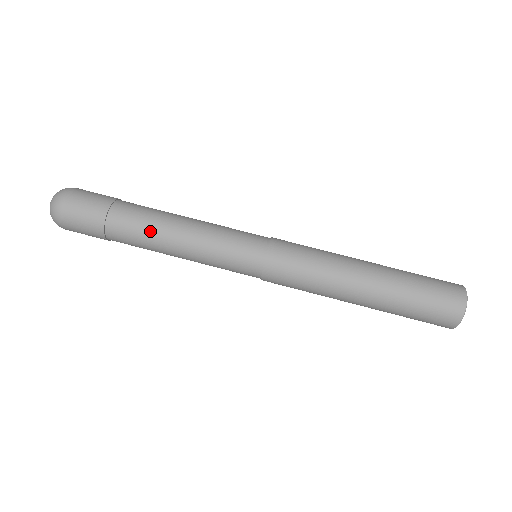
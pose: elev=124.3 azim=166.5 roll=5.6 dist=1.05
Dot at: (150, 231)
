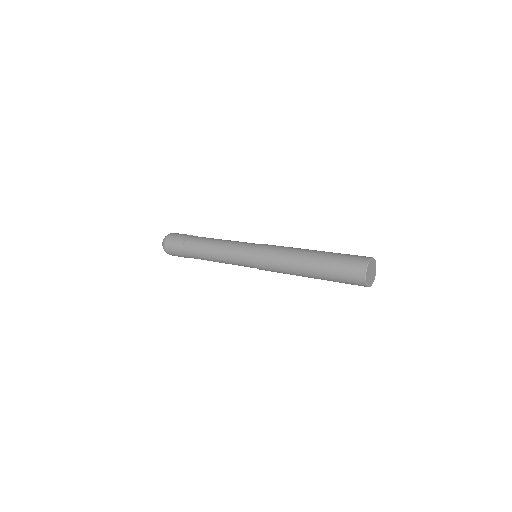
Dot at: (202, 249)
